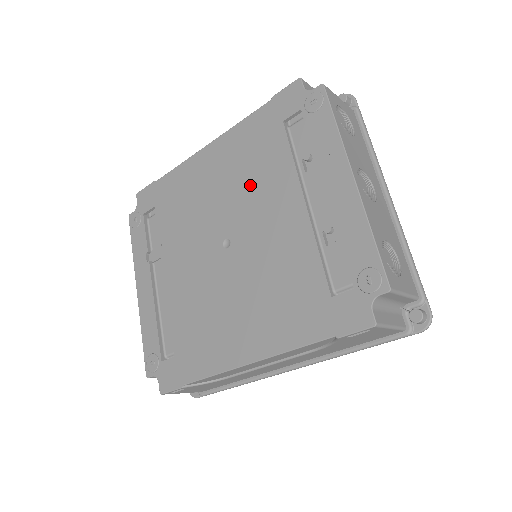
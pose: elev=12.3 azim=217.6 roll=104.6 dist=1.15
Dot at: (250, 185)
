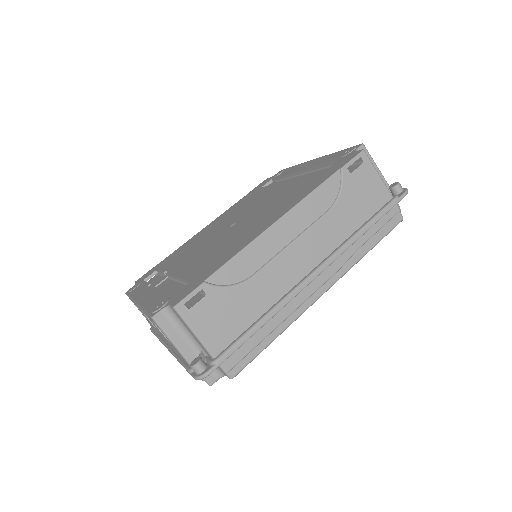
Dot at: (245, 207)
